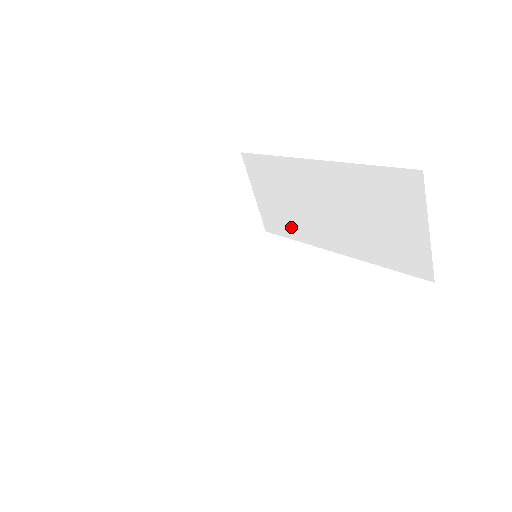
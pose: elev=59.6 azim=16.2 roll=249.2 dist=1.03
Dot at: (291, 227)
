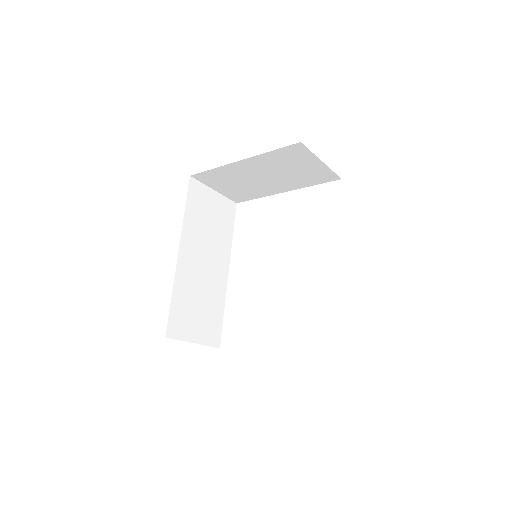
Dot at: occluded
